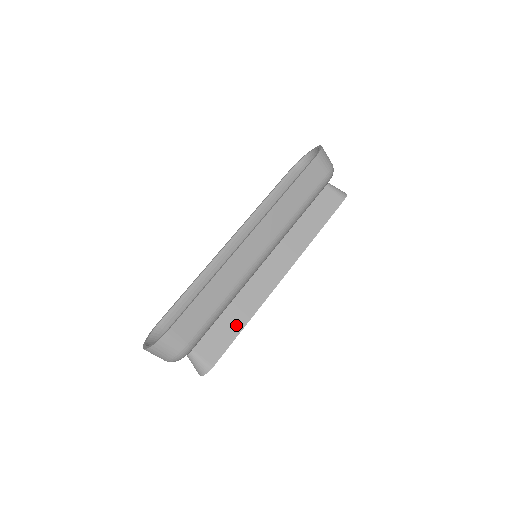
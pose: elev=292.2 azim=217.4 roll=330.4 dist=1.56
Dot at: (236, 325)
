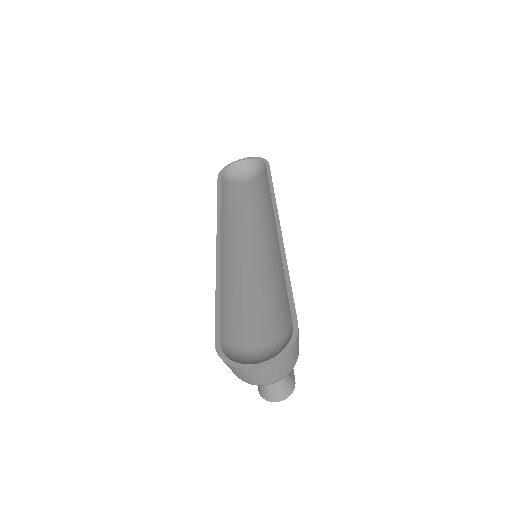
Dot at: occluded
